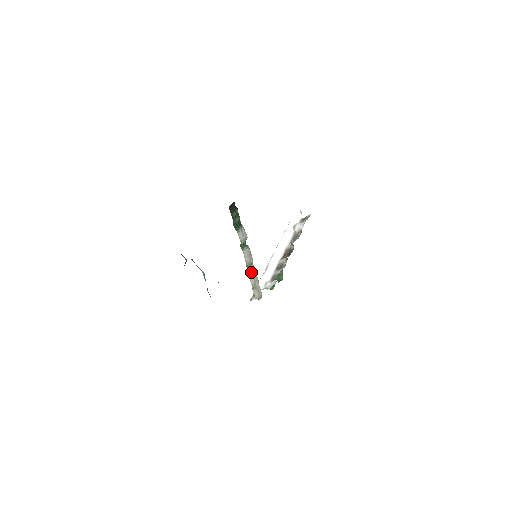
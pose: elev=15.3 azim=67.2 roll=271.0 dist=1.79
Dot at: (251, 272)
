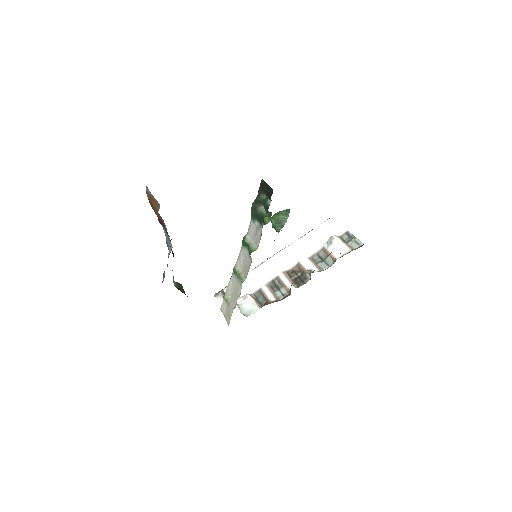
Dot at: (235, 282)
